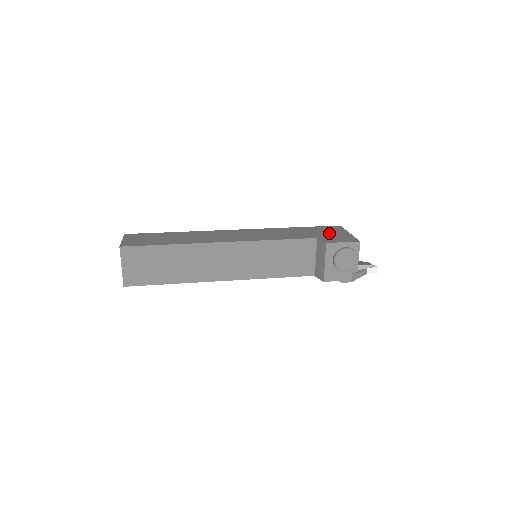
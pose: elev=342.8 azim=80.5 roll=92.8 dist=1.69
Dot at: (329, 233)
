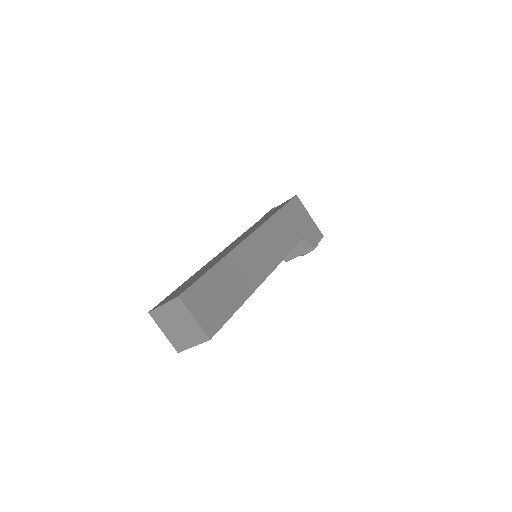
Dot at: (303, 222)
